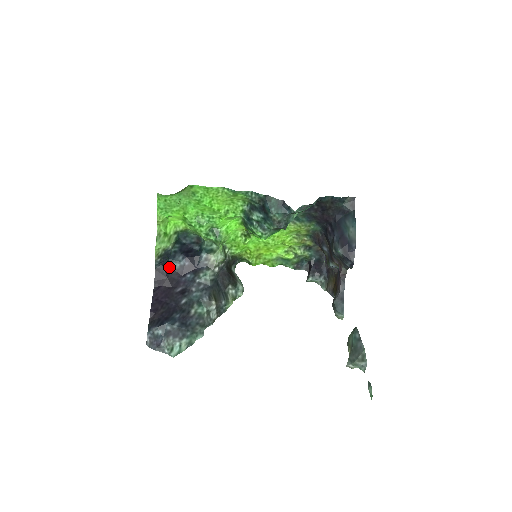
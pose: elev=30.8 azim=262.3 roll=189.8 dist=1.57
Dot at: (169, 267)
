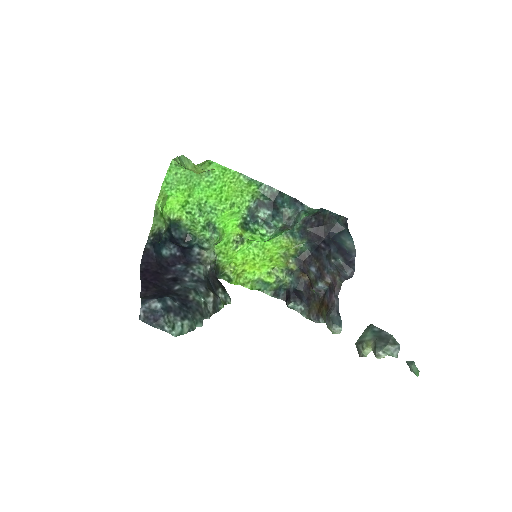
Dot at: (159, 251)
